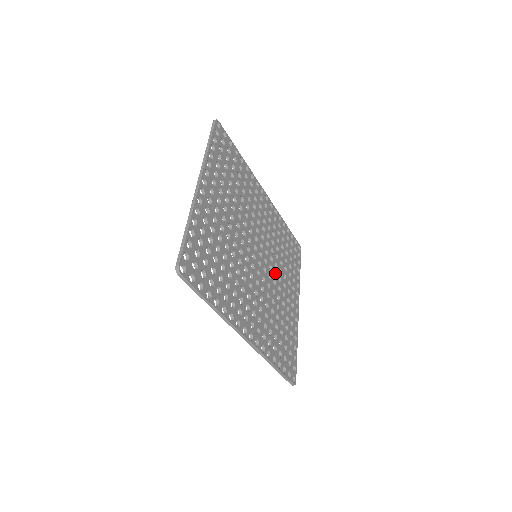
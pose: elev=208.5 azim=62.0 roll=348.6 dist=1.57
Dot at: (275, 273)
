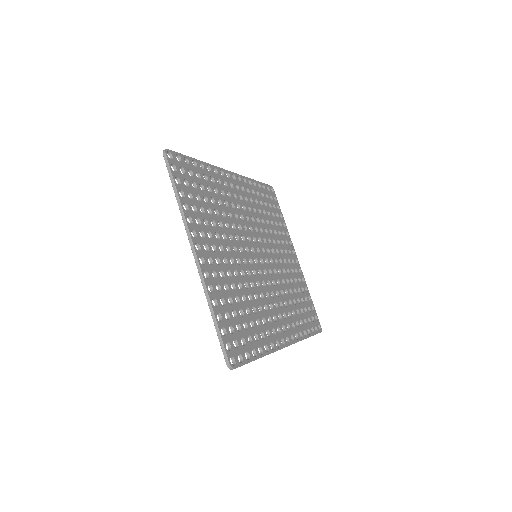
Dot at: (272, 249)
